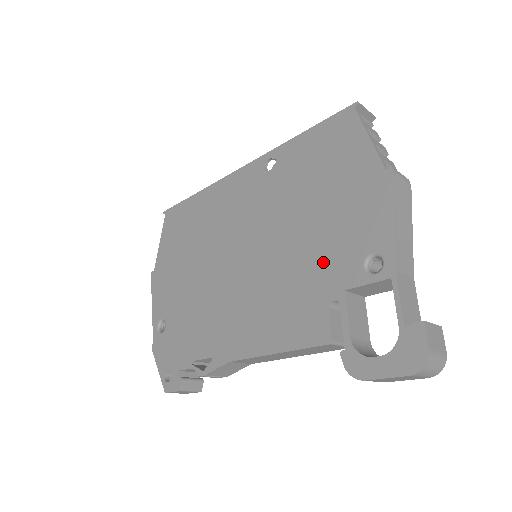
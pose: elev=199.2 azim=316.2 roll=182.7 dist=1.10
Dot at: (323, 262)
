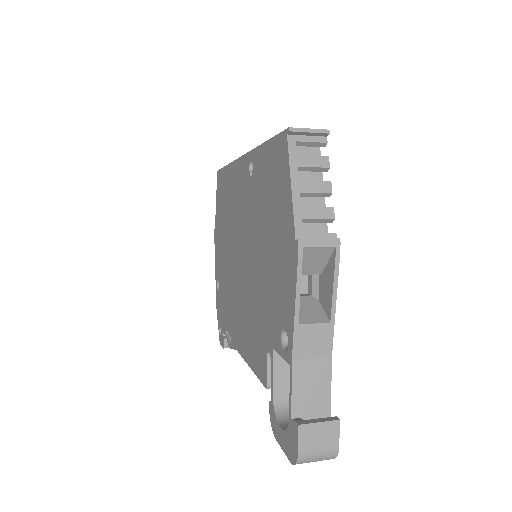
Dot at: (266, 309)
